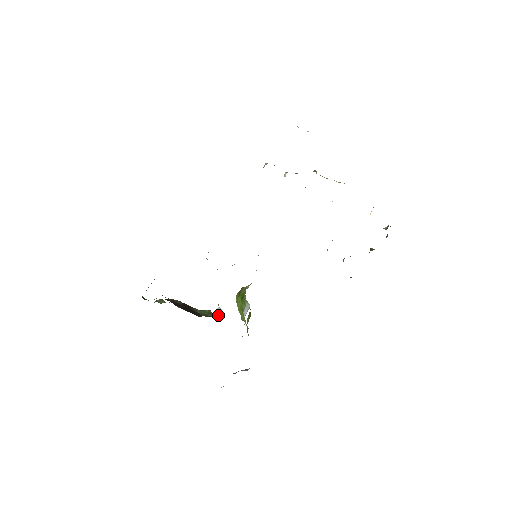
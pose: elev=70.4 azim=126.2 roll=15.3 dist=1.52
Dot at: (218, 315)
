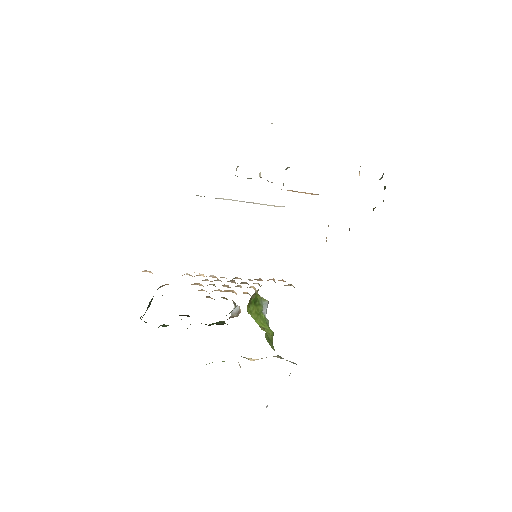
Dot at: (236, 315)
